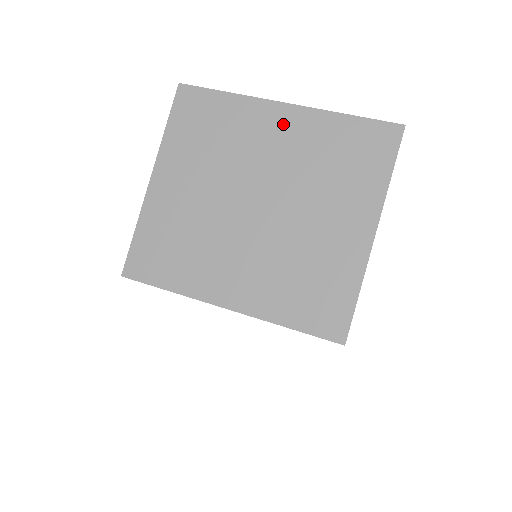
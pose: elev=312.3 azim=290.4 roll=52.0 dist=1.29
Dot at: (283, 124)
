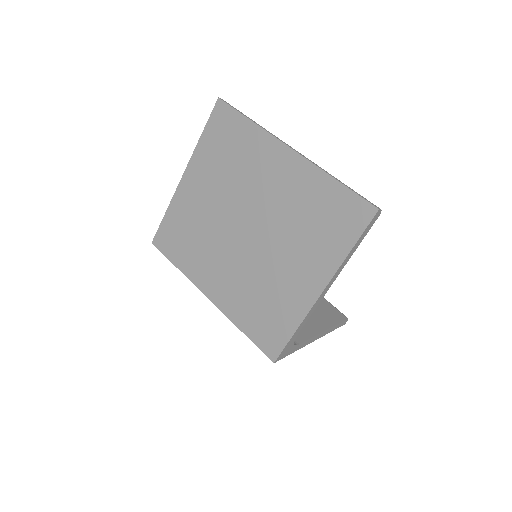
Dot at: (284, 167)
